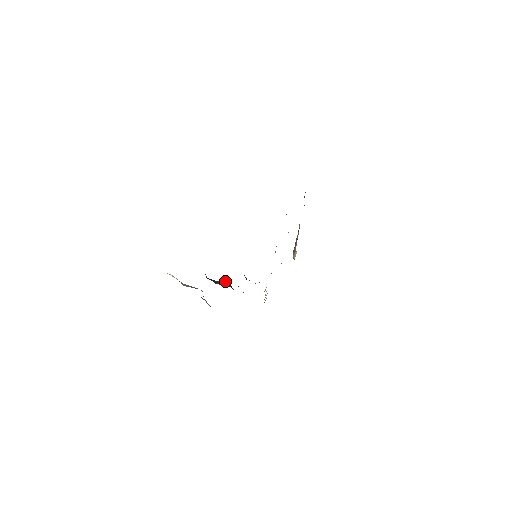
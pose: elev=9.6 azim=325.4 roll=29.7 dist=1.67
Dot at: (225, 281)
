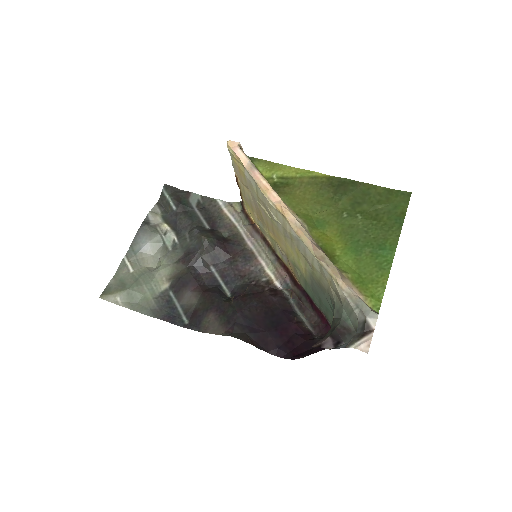
Dot at: (205, 247)
